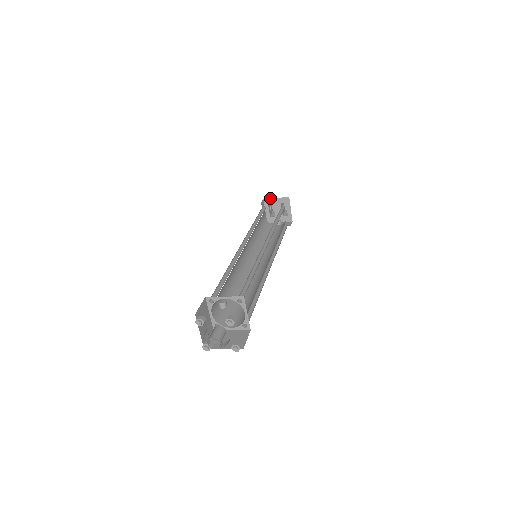
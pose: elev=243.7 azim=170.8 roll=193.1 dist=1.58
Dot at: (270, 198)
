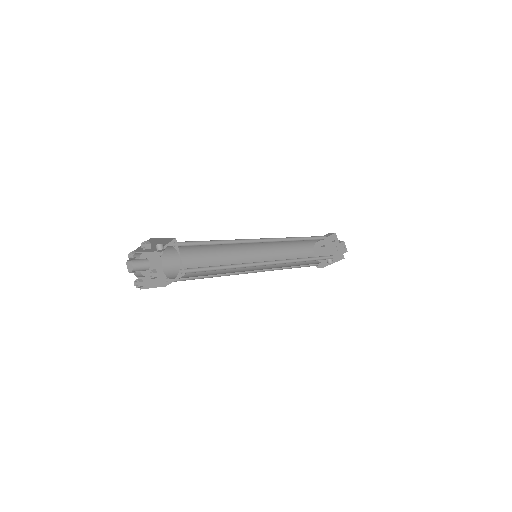
Dot at: (321, 240)
